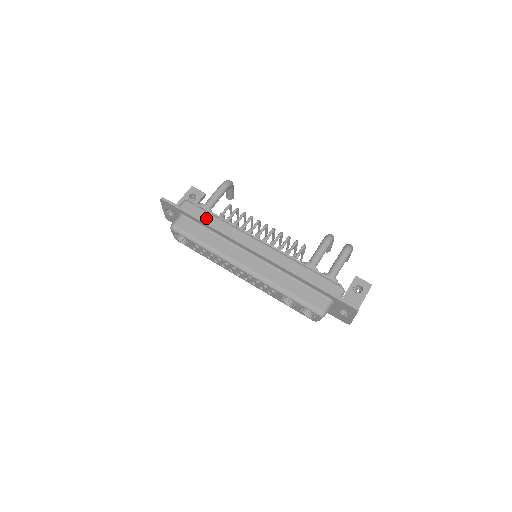
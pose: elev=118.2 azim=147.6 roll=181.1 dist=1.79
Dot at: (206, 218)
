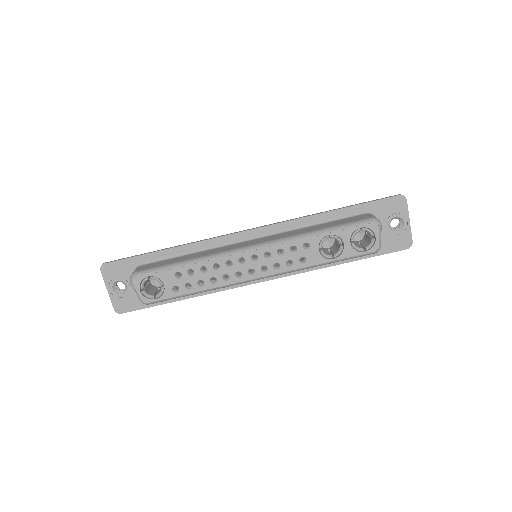
Dot at: occluded
